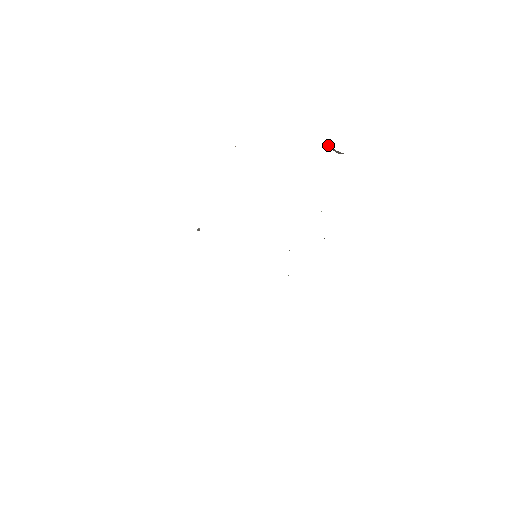
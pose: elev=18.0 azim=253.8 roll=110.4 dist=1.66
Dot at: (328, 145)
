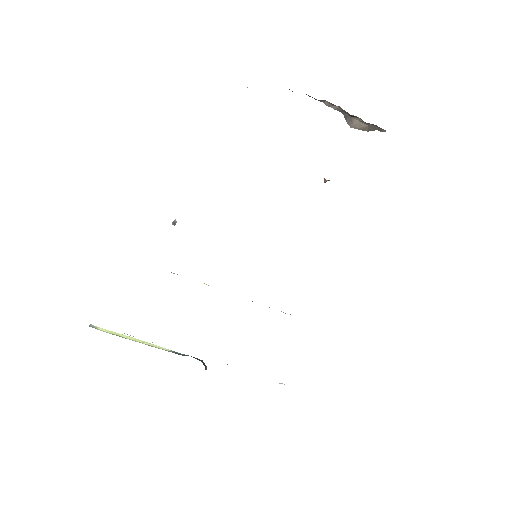
Dot at: (342, 112)
